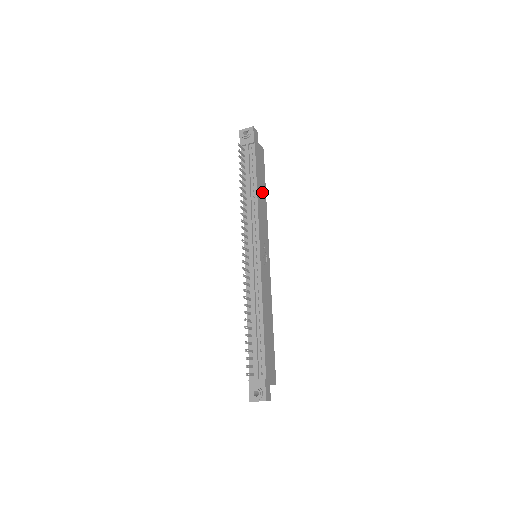
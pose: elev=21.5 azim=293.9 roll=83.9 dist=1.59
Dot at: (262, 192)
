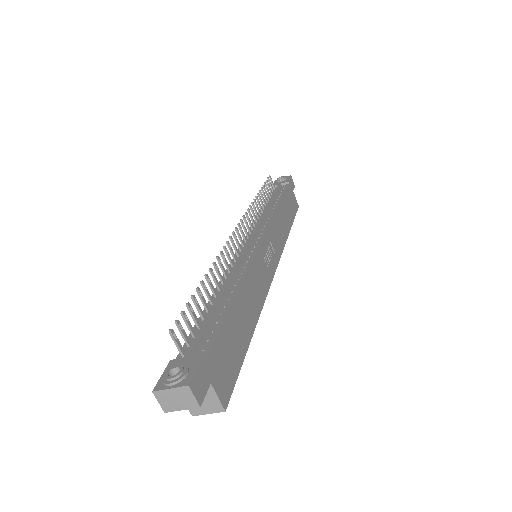
Dot at: (286, 219)
